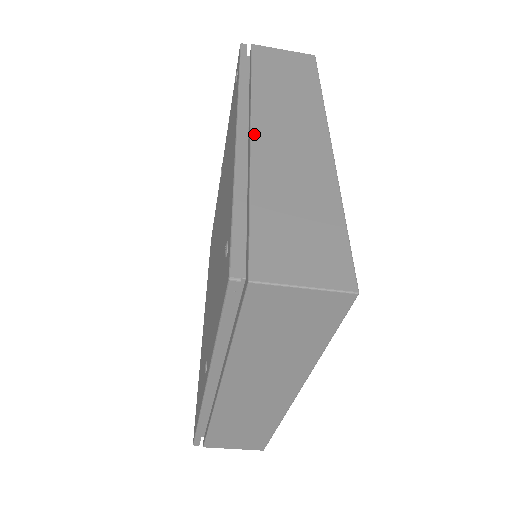
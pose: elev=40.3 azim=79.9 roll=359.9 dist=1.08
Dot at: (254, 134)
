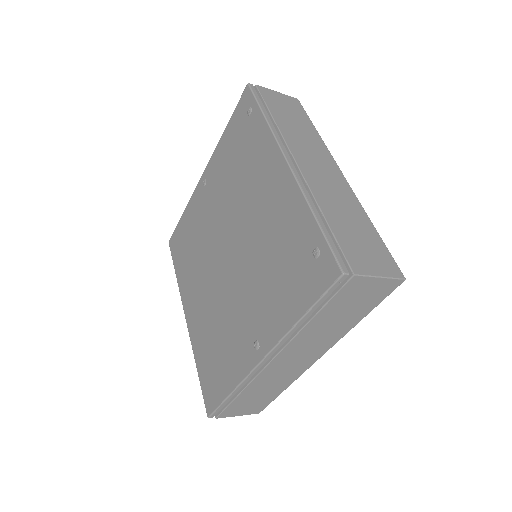
Dot at: (300, 166)
